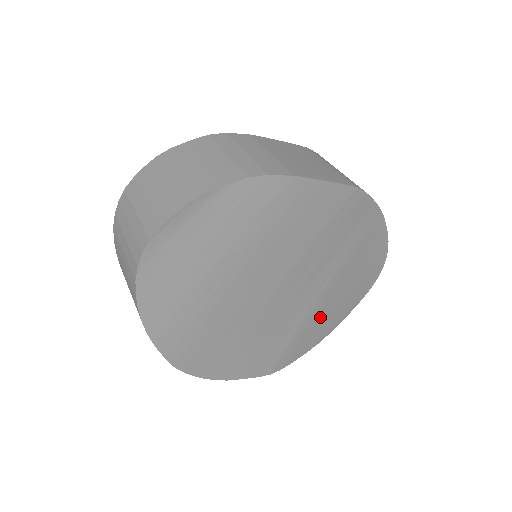
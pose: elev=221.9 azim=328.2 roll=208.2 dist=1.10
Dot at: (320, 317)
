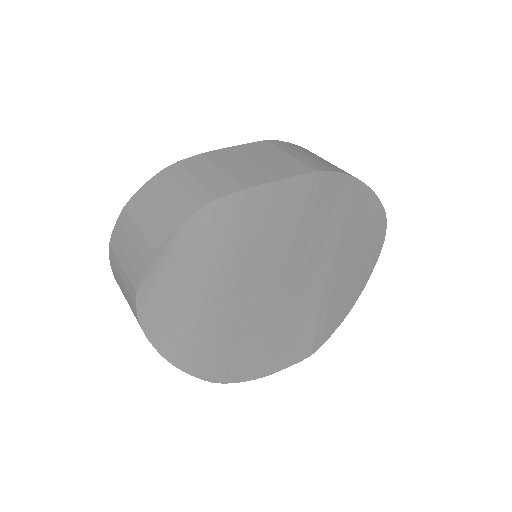
Dot at: (338, 291)
